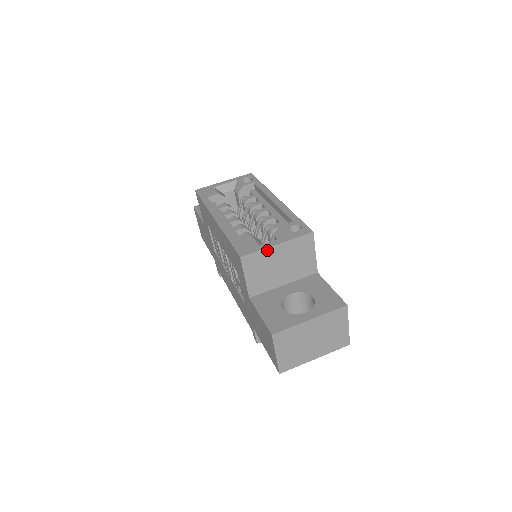
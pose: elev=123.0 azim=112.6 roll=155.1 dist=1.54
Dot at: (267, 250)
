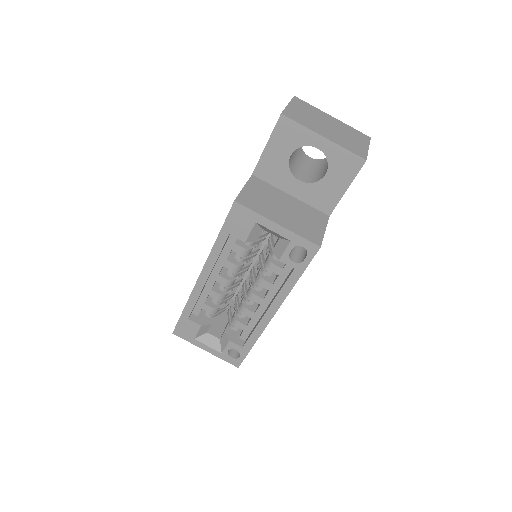
Dot at: (197, 344)
